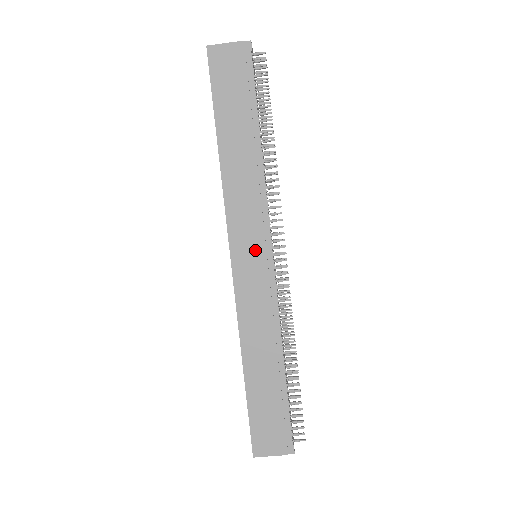
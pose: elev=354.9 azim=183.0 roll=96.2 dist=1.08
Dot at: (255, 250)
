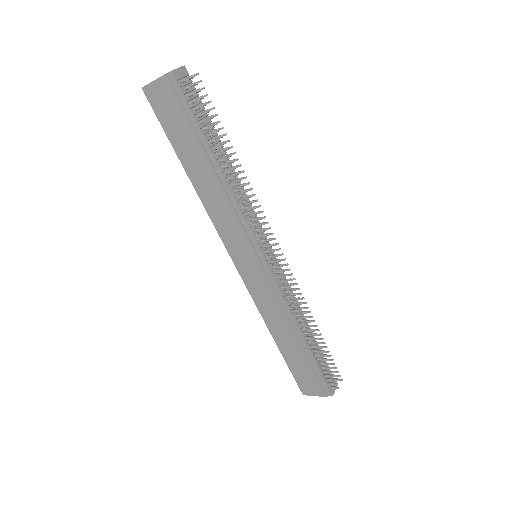
Dot at: (249, 256)
